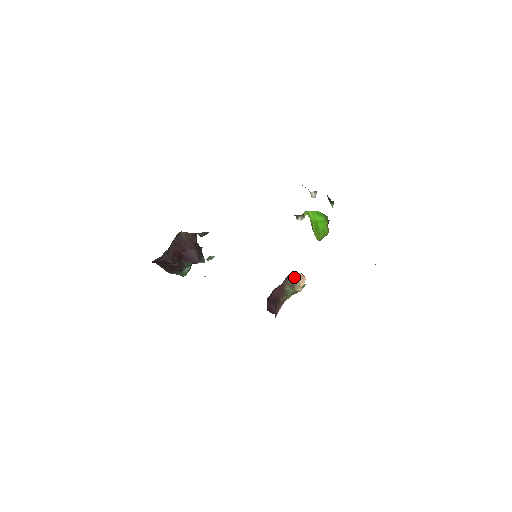
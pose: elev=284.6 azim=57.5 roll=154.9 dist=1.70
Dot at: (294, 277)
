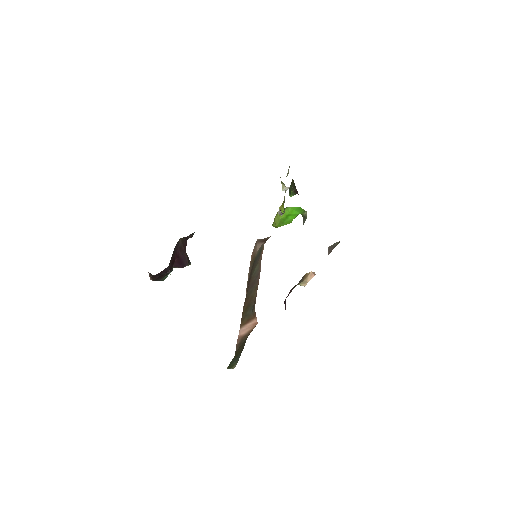
Dot at: (305, 275)
